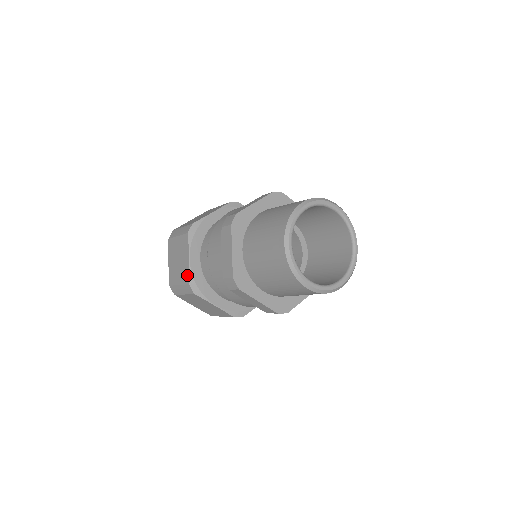
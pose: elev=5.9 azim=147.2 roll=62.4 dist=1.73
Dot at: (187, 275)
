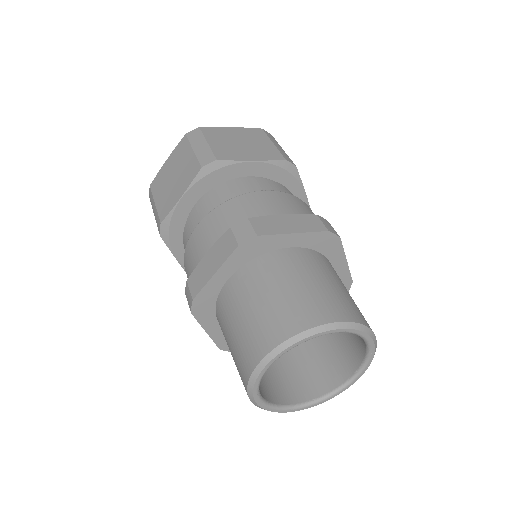
Dot at: (166, 211)
